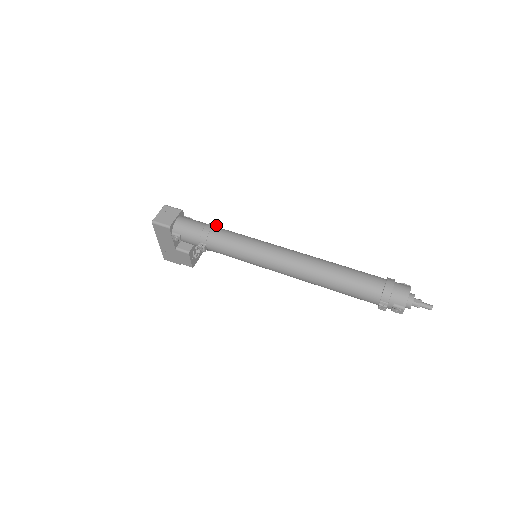
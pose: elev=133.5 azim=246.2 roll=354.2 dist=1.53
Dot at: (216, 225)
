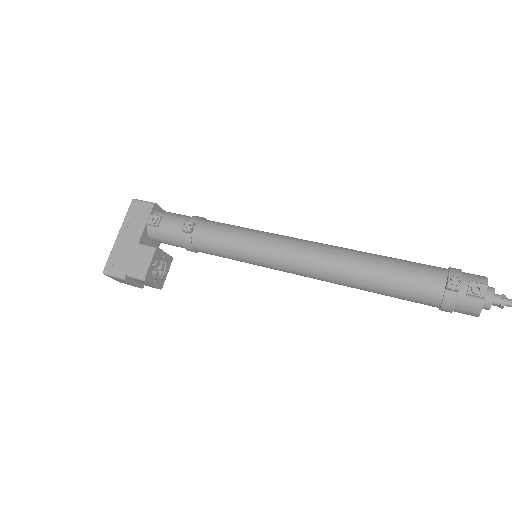
Dot at: occluded
